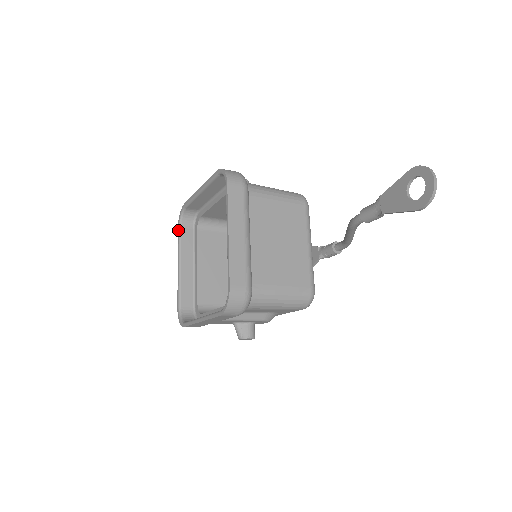
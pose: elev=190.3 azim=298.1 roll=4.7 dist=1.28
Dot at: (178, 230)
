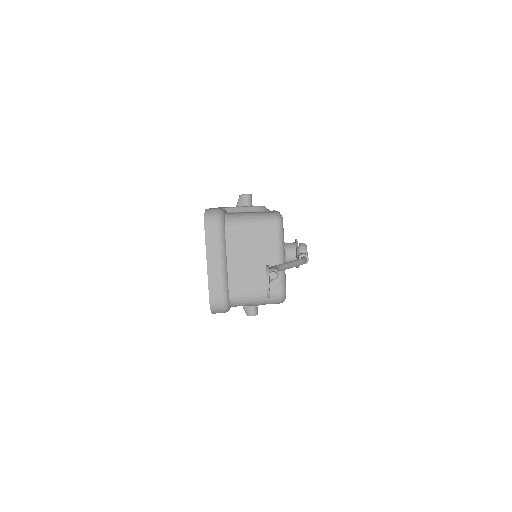
Dot at: occluded
